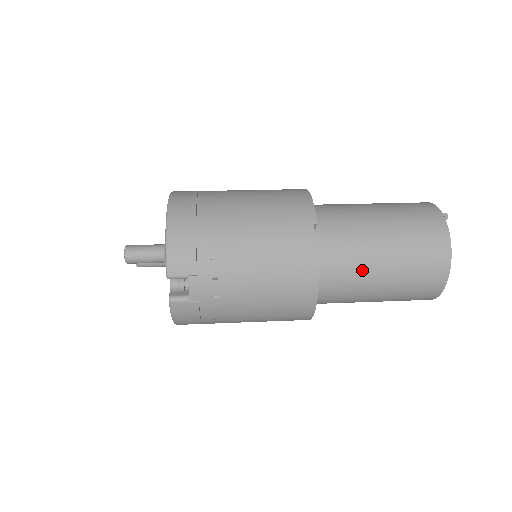
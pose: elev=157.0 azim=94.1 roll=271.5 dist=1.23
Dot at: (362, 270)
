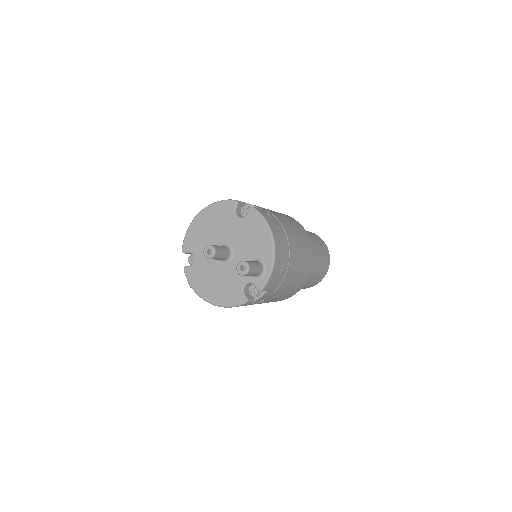
Dot at: occluded
